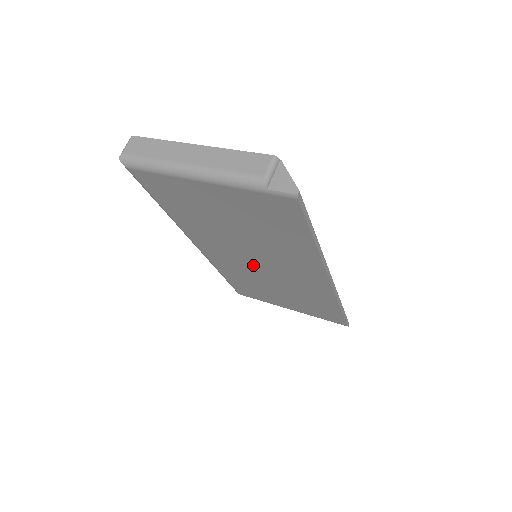
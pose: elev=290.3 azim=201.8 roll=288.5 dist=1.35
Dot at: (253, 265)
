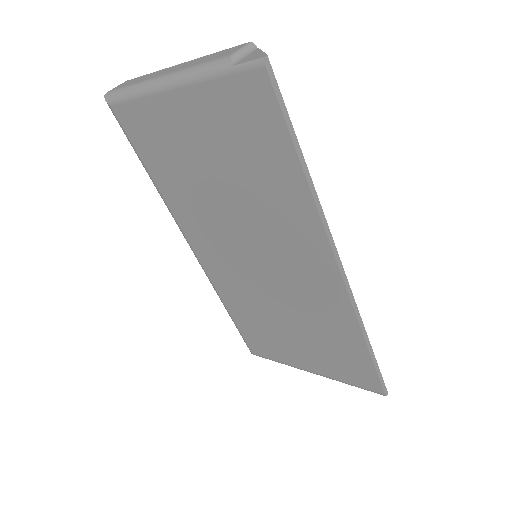
Dot at: (252, 269)
